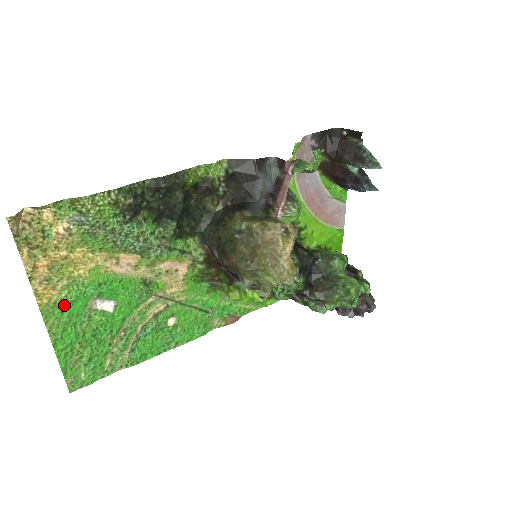
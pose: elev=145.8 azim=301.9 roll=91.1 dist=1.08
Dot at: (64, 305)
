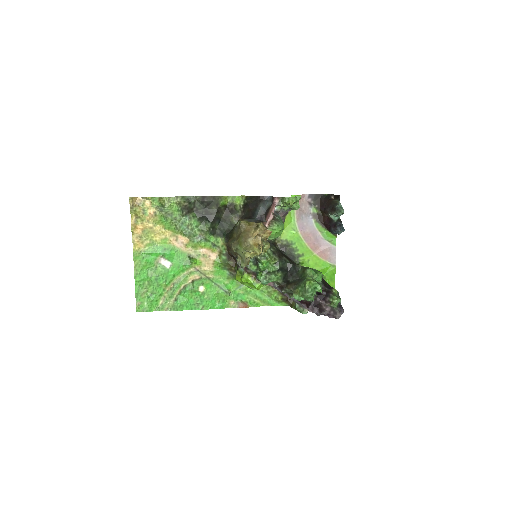
Dot at: (145, 255)
